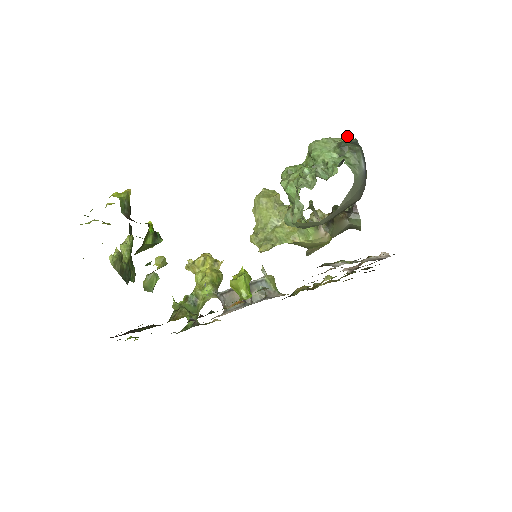
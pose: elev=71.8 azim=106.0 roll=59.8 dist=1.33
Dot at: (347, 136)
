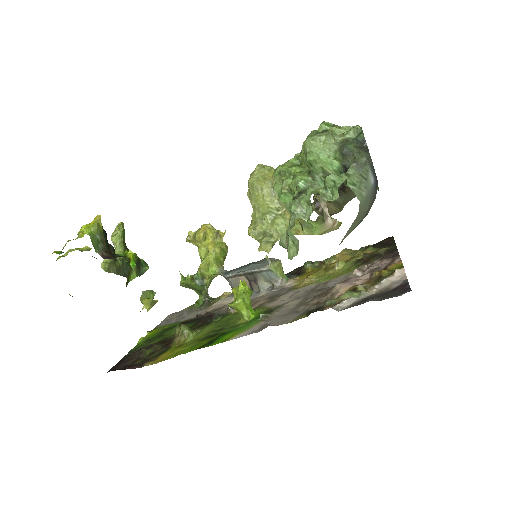
Dot at: (352, 128)
